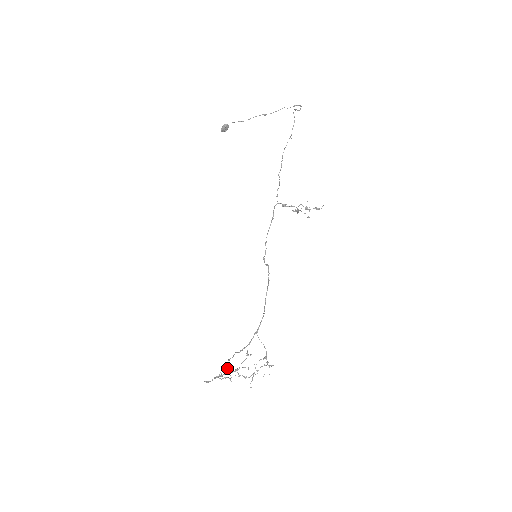
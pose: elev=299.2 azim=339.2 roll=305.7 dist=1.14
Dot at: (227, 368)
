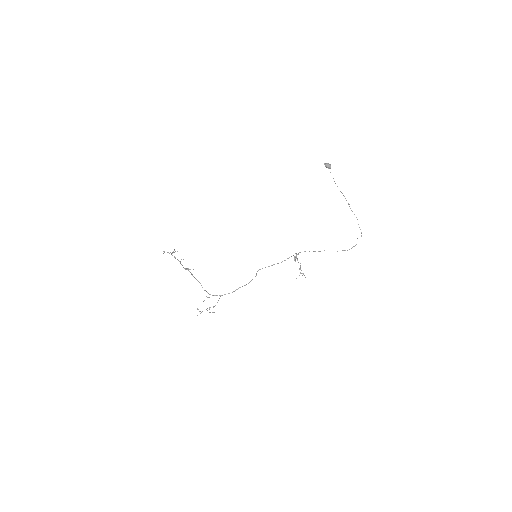
Dot at: (185, 269)
